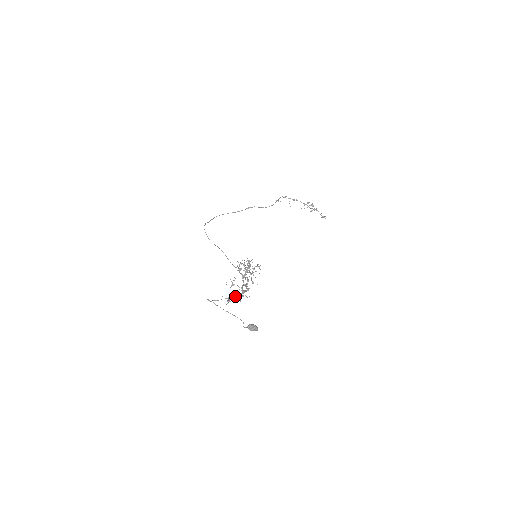
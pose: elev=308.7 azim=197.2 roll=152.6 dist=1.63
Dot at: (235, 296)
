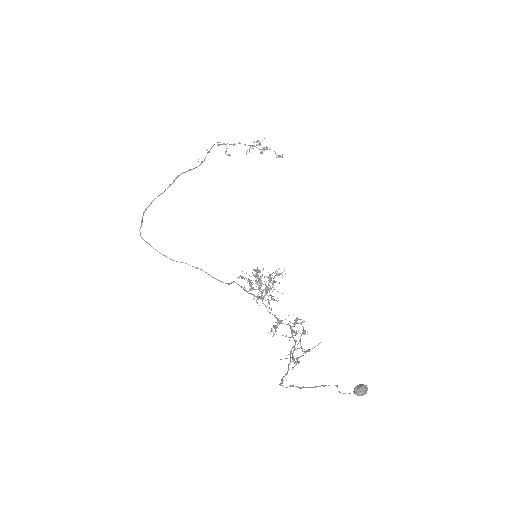
Dot at: (306, 351)
